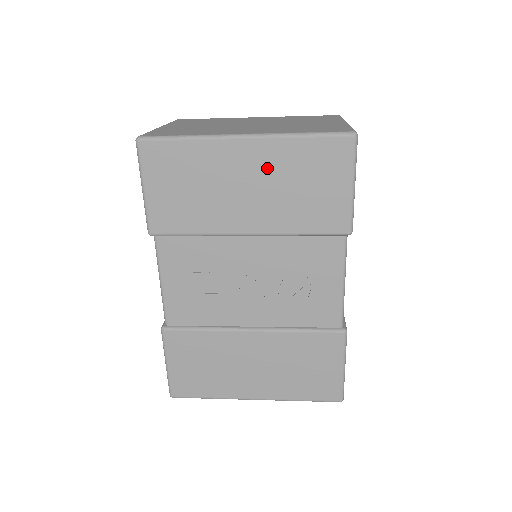
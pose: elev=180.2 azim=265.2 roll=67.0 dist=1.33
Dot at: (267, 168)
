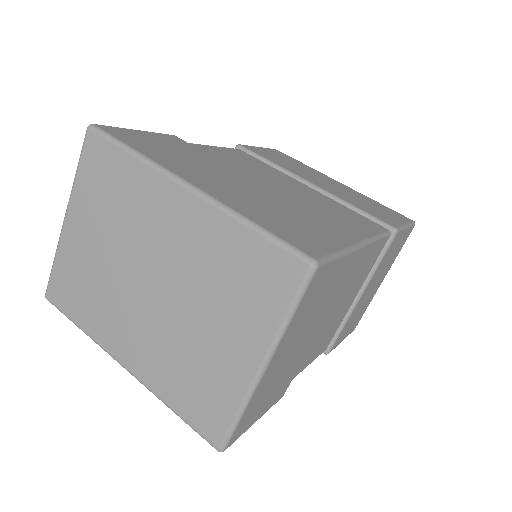
Dot at: occluded
